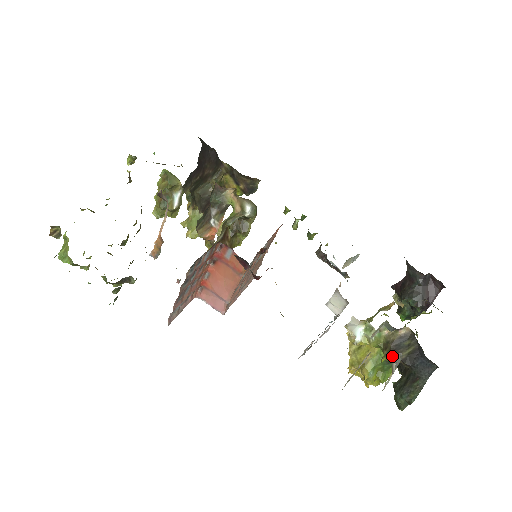
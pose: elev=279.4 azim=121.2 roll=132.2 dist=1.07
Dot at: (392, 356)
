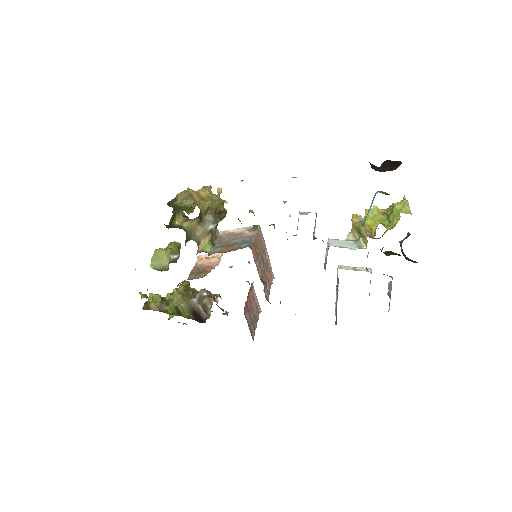
Dot at: occluded
